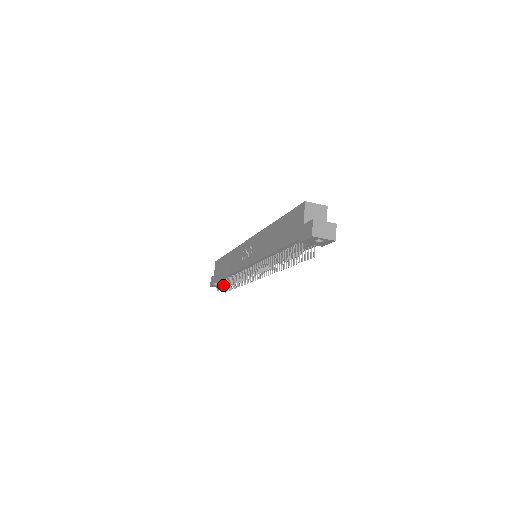
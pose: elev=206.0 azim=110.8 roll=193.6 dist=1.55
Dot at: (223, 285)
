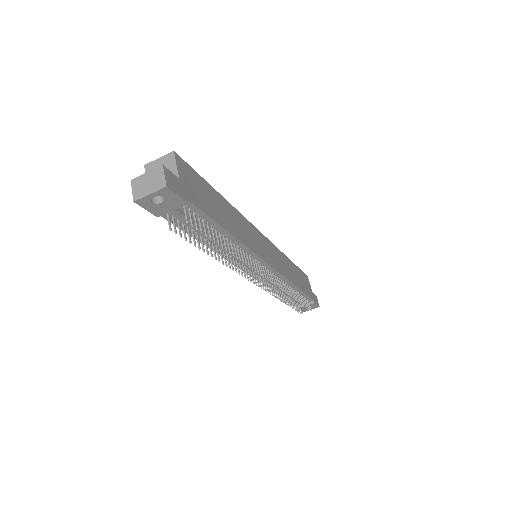
Dot at: (292, 305)
